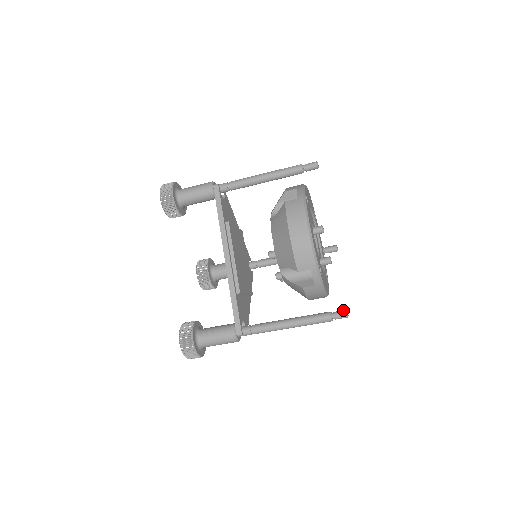
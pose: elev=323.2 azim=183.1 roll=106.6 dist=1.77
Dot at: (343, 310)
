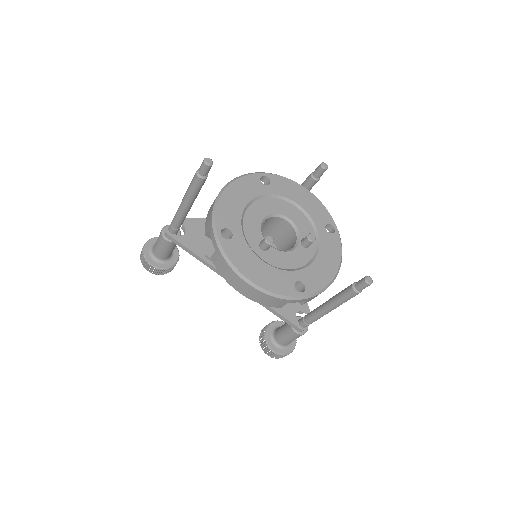
Dot at: (362, 280)
